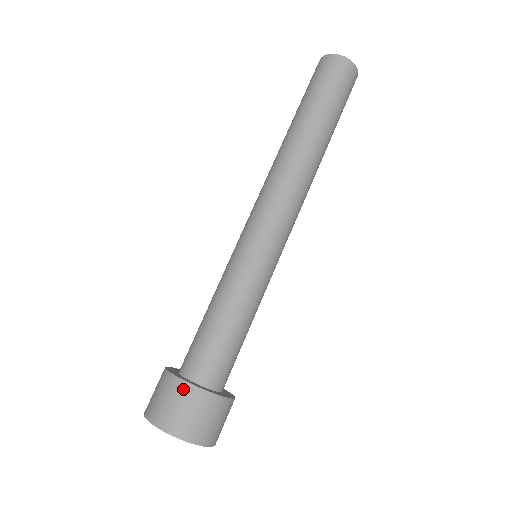
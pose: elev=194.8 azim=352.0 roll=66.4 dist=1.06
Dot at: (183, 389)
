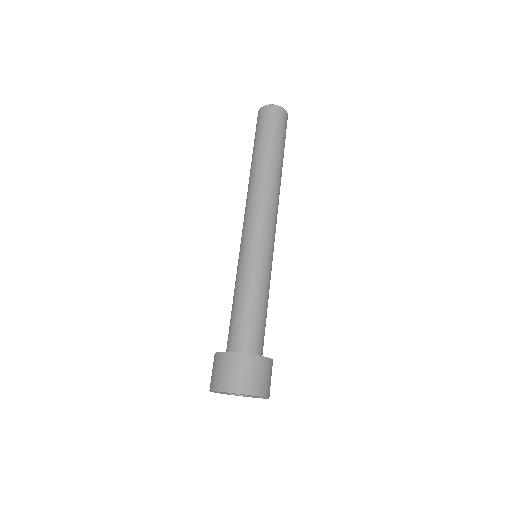
Dot at: (218, 358)
